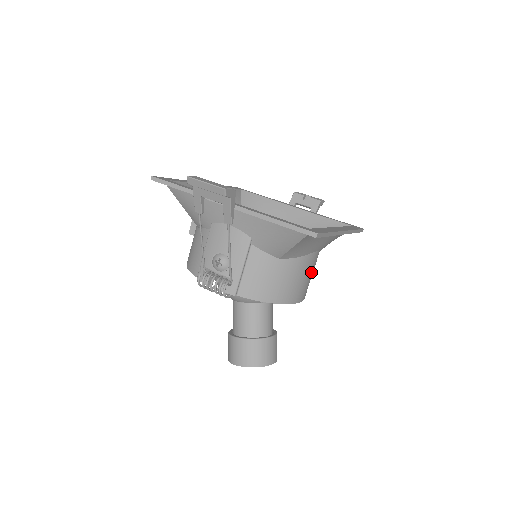
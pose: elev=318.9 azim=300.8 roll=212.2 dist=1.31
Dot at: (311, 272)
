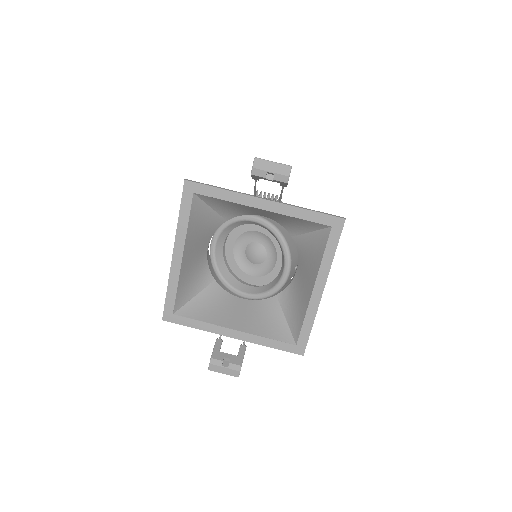
Dot at: occluded
